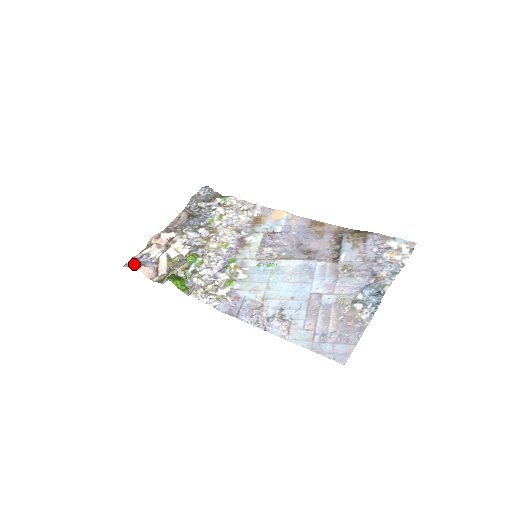
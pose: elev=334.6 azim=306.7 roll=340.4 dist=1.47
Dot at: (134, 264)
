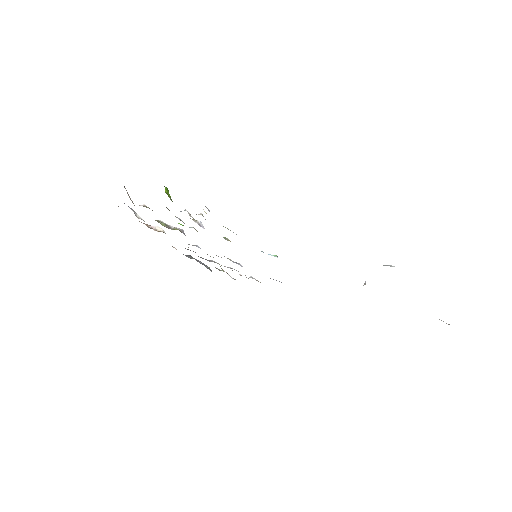
Dot at: occluded
